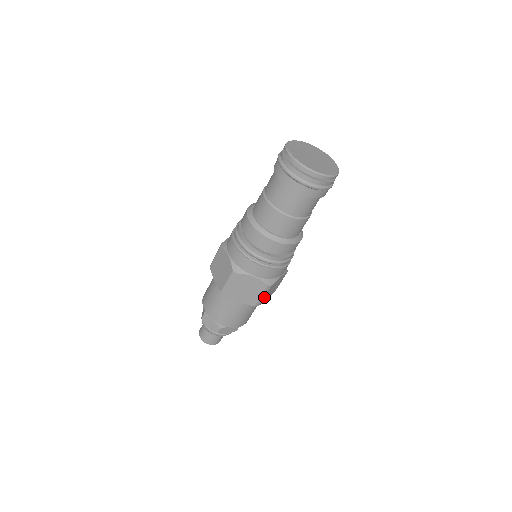
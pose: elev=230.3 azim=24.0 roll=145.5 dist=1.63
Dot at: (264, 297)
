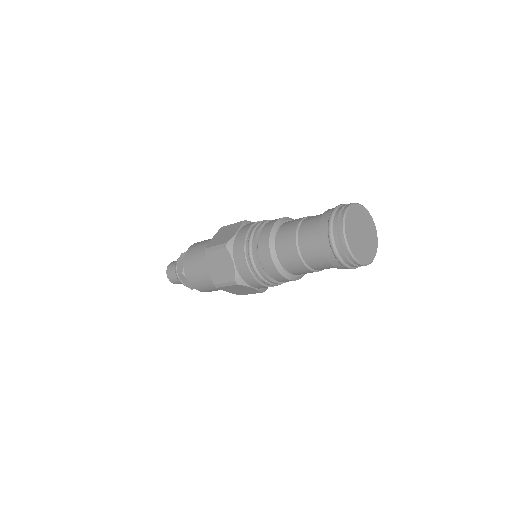
Dot at: occluded
